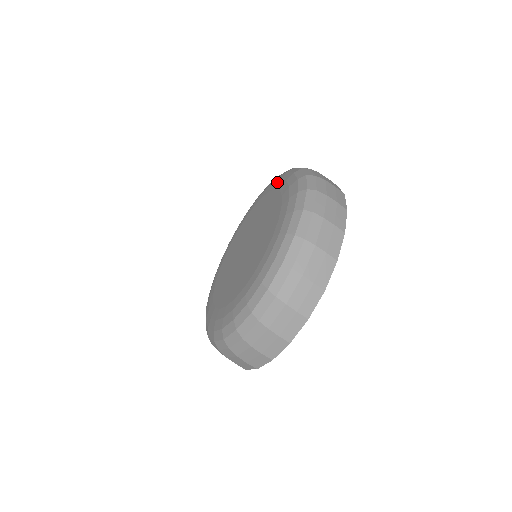
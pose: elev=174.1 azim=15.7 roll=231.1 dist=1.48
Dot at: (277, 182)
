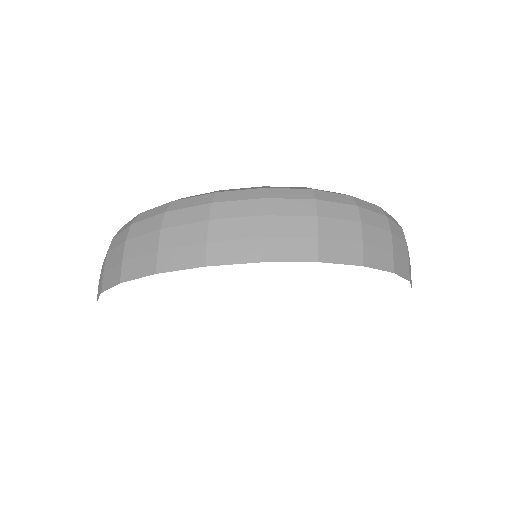
Dot at: occluded
